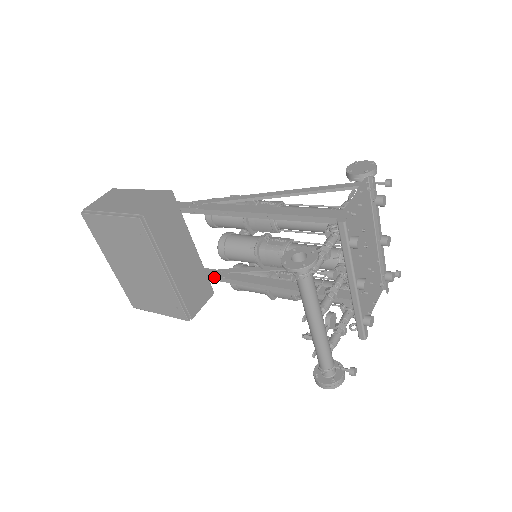
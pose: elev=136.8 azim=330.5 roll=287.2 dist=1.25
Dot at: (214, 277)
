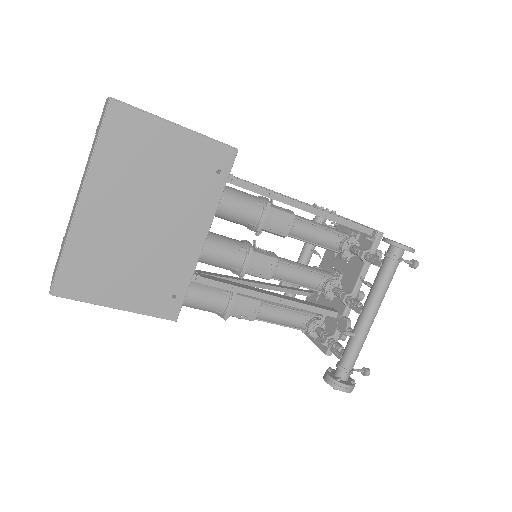
Dot at: occluded
